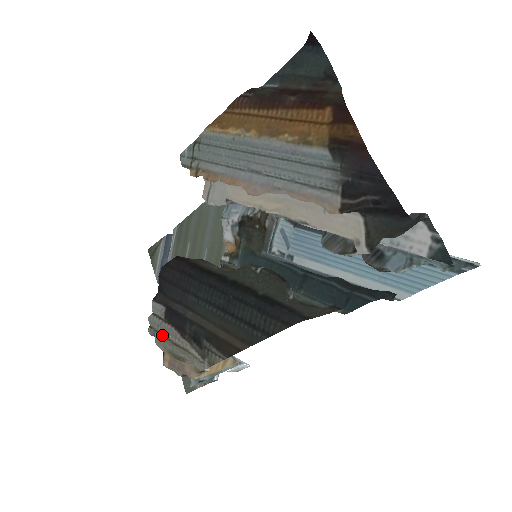
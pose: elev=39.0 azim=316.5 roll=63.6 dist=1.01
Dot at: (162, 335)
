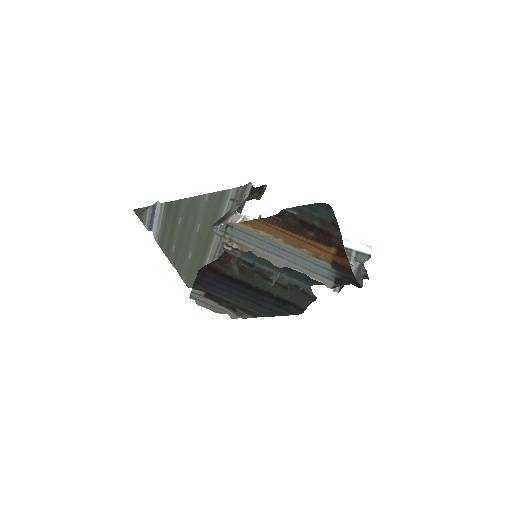
Dot at: (203, 302)
